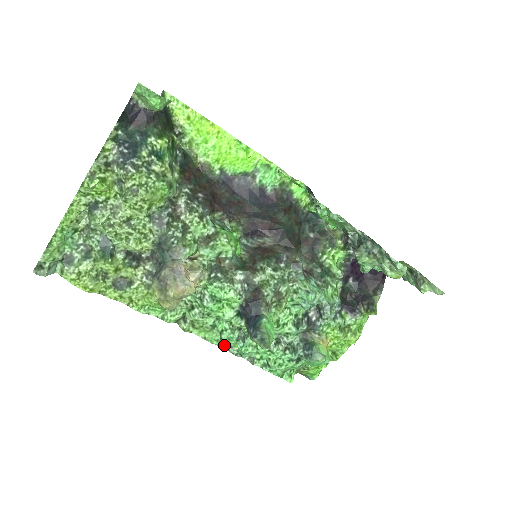
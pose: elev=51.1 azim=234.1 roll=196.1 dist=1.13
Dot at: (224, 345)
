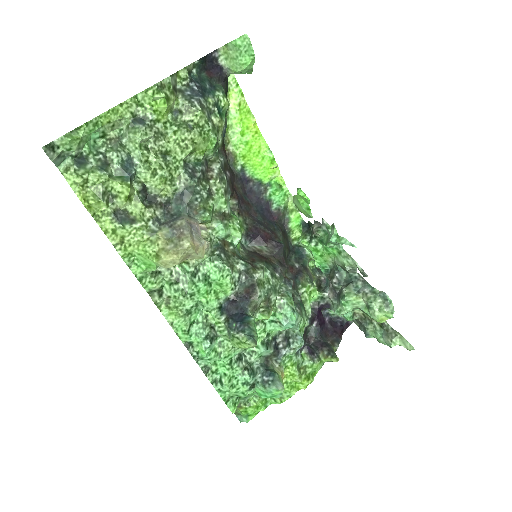
Dot at: (186, 341)
